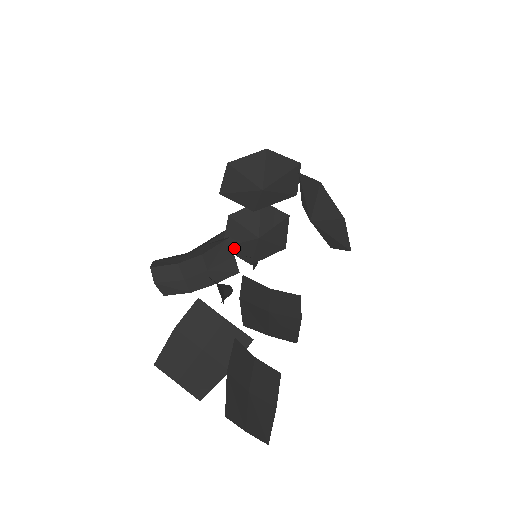
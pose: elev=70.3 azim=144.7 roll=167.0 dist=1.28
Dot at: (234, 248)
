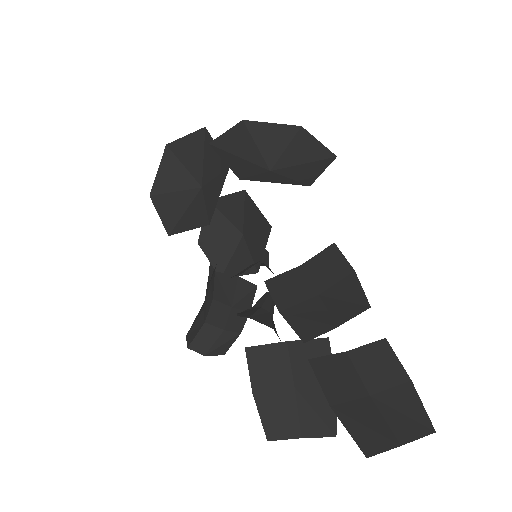
Dot at: (230, 269)
